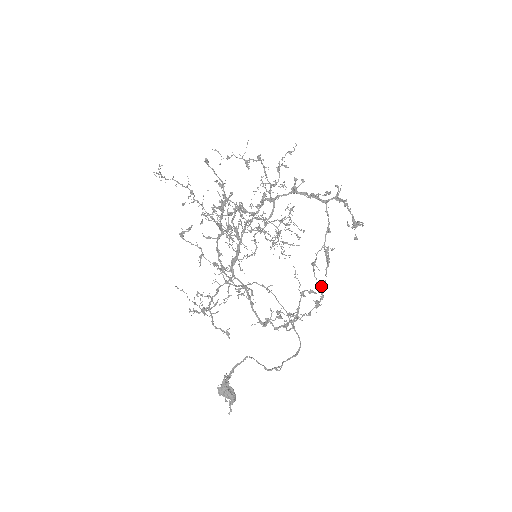
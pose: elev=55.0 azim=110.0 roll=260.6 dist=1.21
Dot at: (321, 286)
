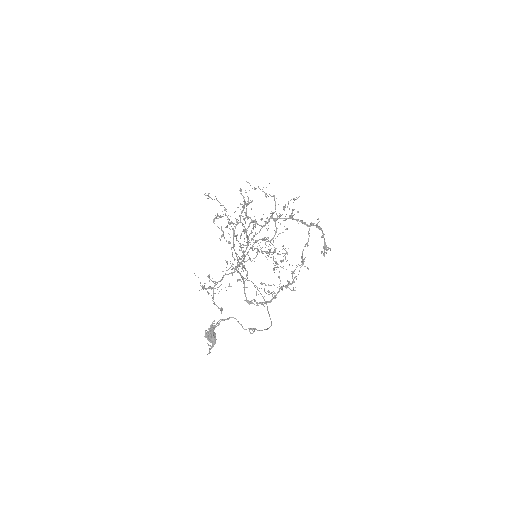
Dot at: (294, 277)
